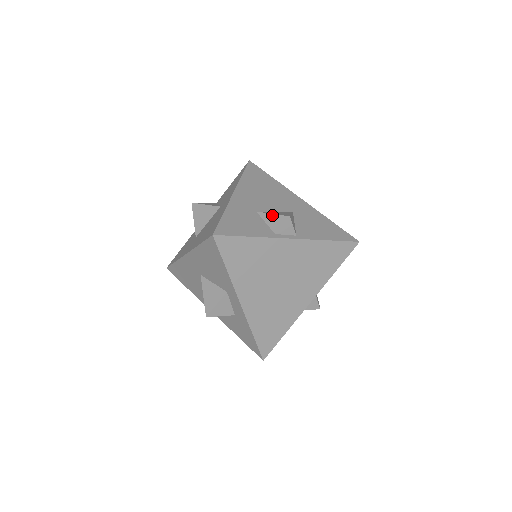
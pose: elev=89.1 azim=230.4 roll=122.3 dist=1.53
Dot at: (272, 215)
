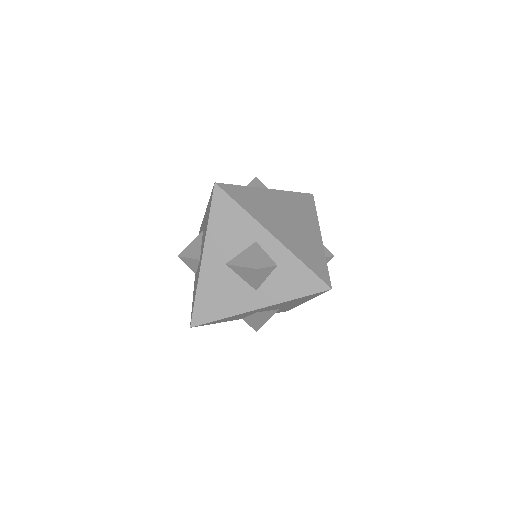
Dot at: occluded
